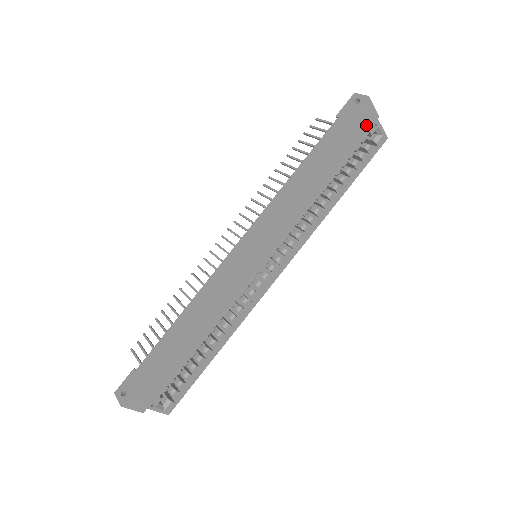
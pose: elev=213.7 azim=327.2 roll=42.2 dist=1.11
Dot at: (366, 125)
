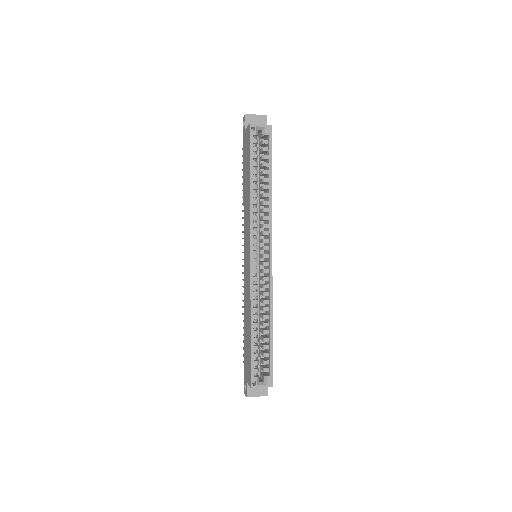
Dot at: (248, 133)
